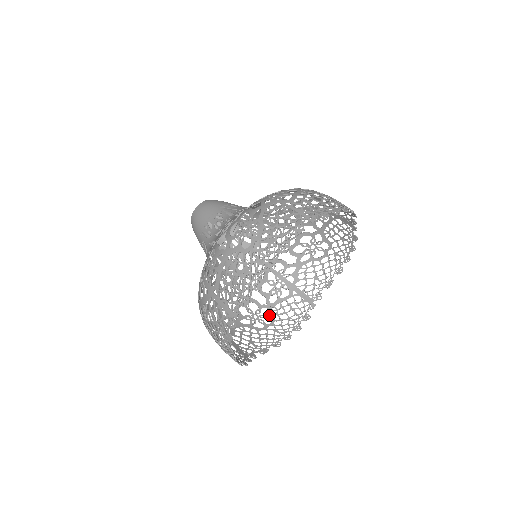
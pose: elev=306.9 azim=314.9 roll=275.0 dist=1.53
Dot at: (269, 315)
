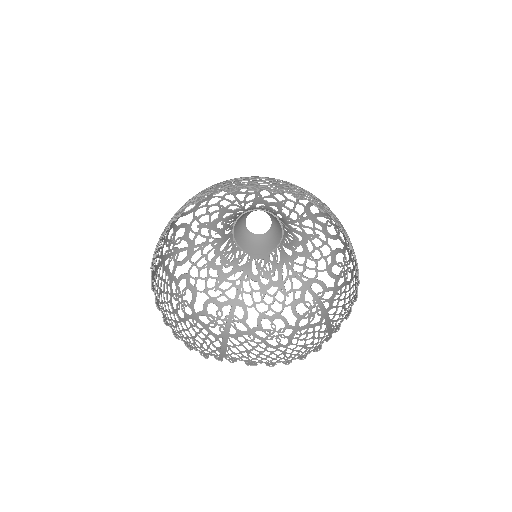
Dot at: (290, 337)
